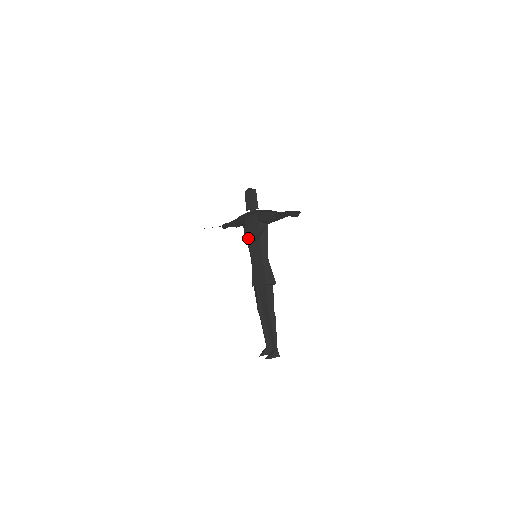
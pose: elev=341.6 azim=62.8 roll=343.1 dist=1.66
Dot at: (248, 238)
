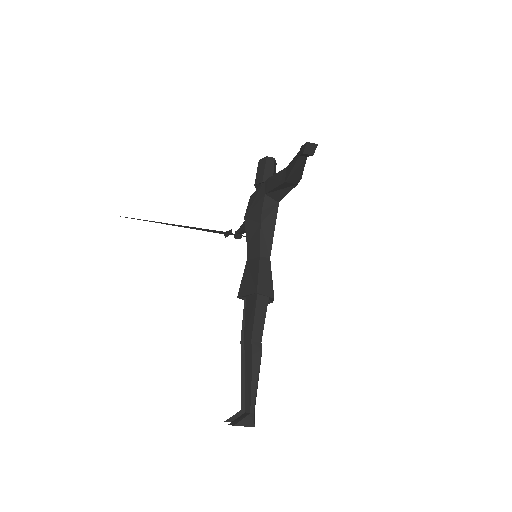
Dot at: (247, 223)
